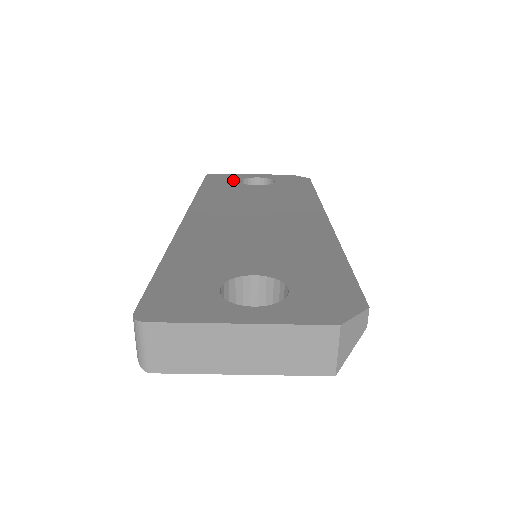
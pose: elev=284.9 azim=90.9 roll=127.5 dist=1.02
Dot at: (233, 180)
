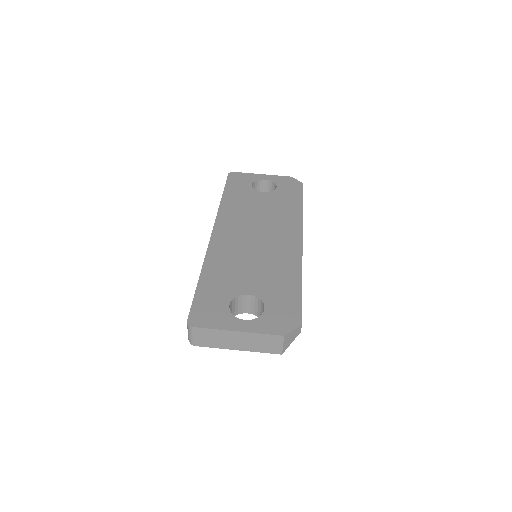
Dot at: (247, 183)
